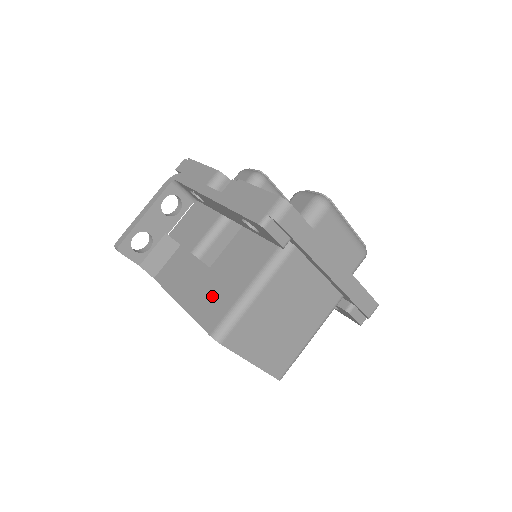
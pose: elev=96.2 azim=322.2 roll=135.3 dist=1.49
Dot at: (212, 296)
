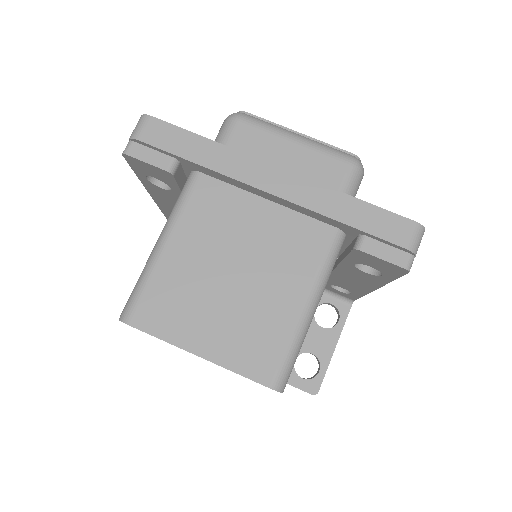
Dot at: occluded
